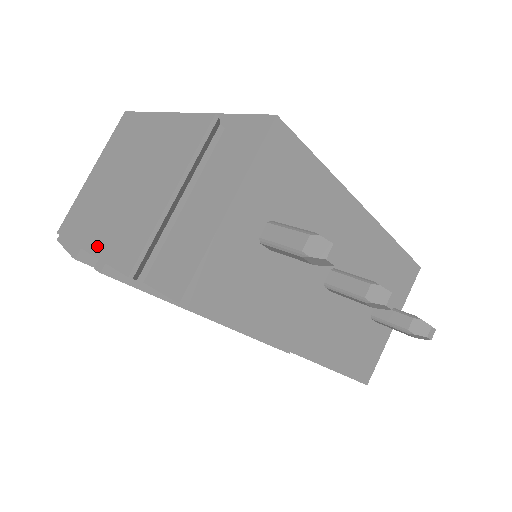
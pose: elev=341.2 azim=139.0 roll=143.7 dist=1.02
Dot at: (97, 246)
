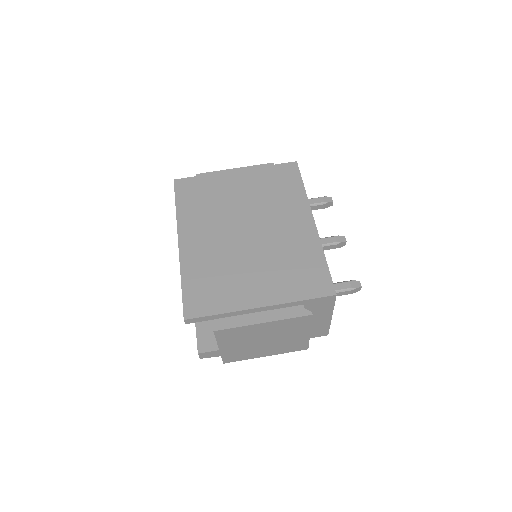
Dot at: (272, 354)
